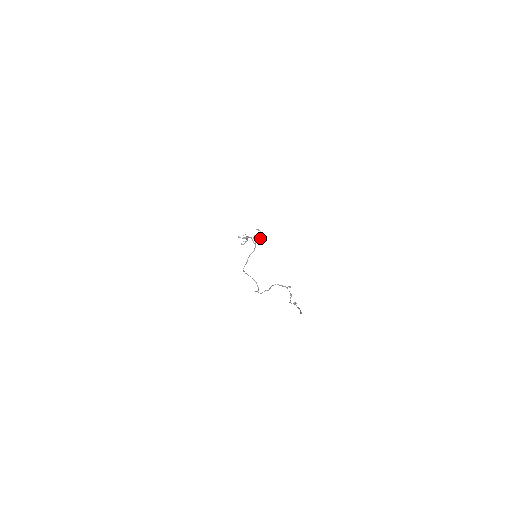
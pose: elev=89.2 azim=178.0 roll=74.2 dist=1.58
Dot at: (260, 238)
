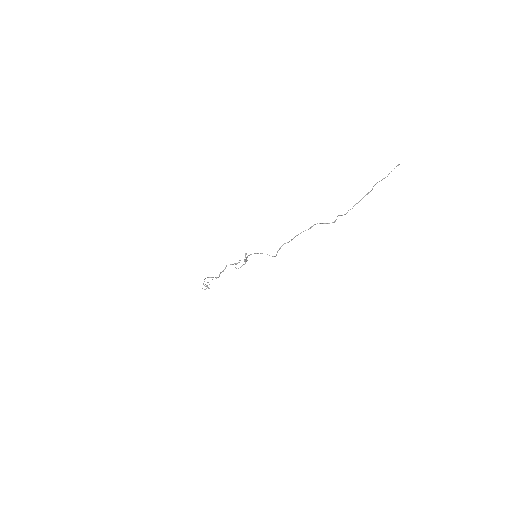
Dot at: (244, 264)
